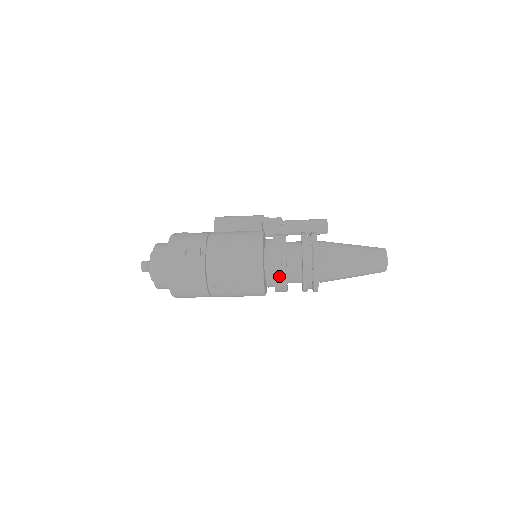
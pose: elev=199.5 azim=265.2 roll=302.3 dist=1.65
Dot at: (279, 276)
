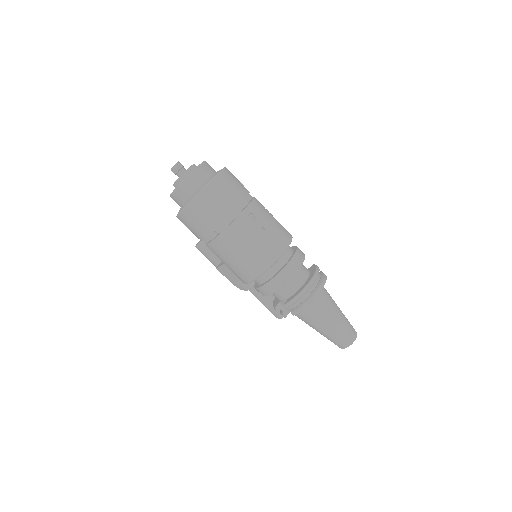
Dot at: (297, 259)
